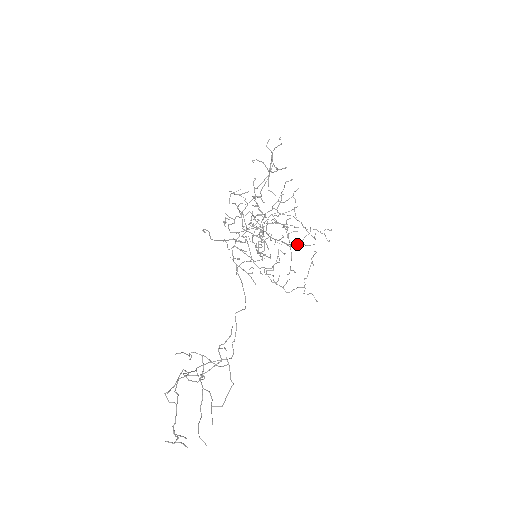
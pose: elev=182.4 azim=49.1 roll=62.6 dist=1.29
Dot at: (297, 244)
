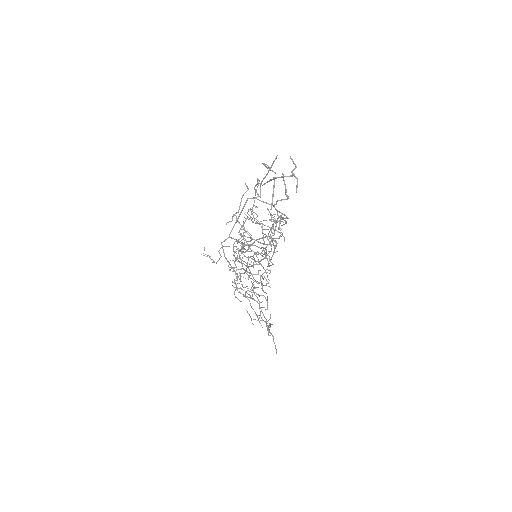
Dot at: (250, 316)
